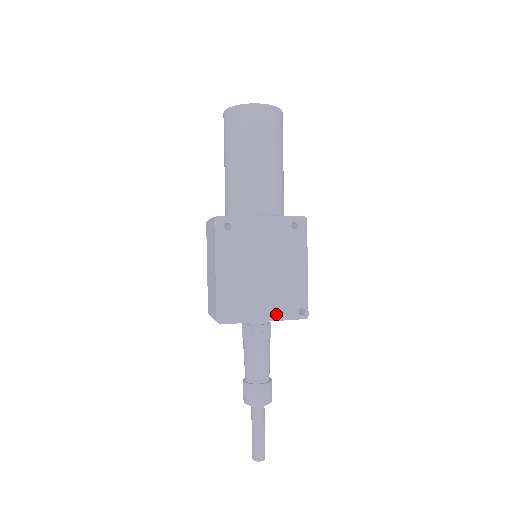
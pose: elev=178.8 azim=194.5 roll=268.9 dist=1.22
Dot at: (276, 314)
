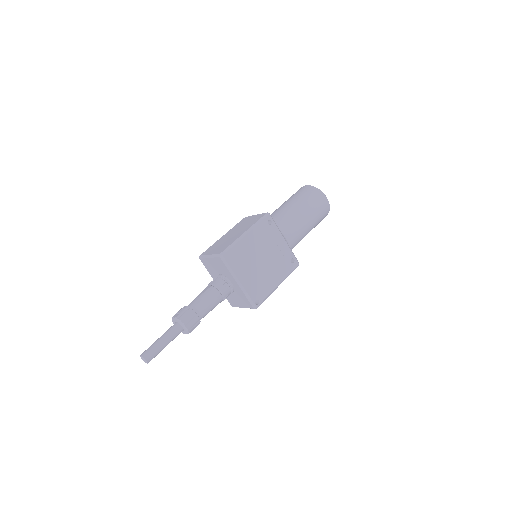
Dot at: (247, 287)
